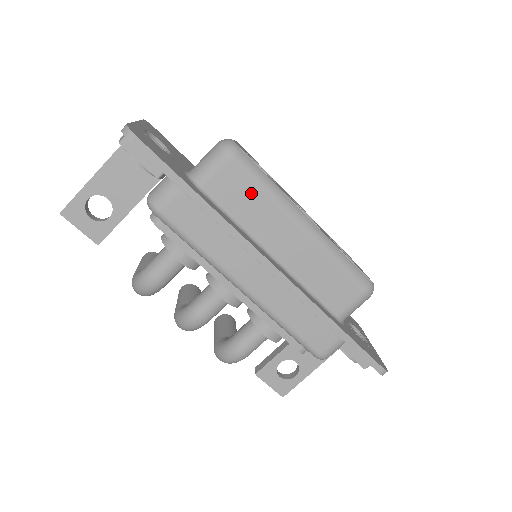
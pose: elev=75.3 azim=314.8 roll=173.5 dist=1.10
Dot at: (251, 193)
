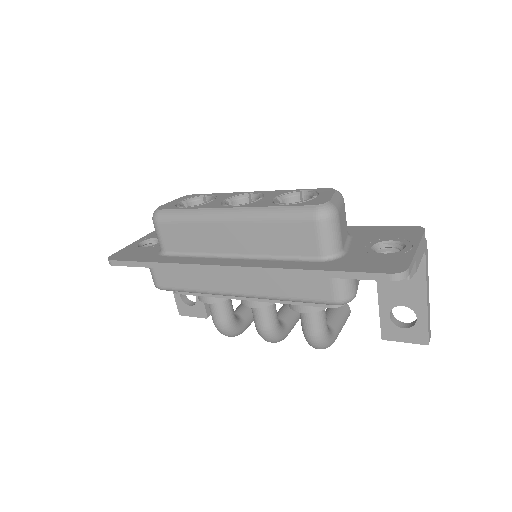
Dot at: (184, 230)
